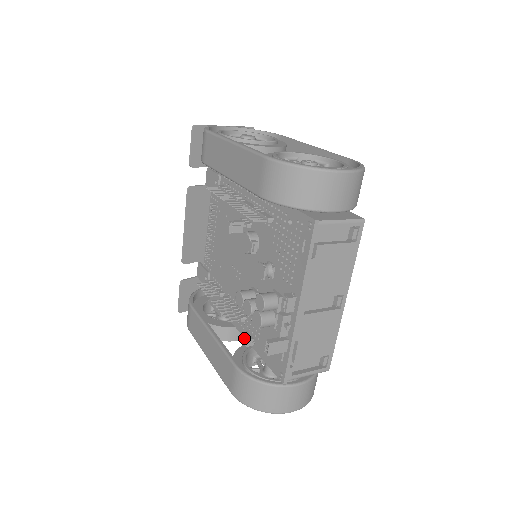
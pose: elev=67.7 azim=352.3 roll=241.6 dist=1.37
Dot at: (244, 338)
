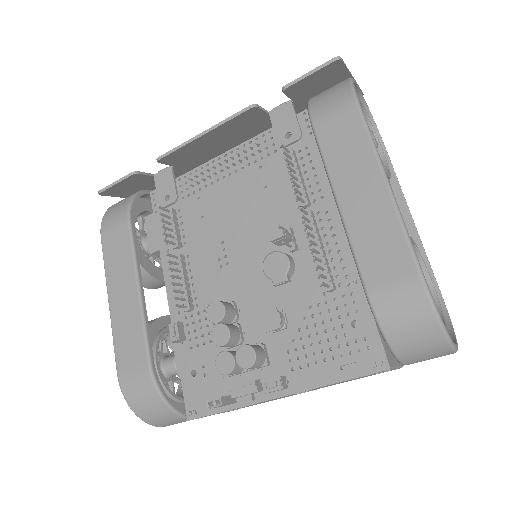
Dot at: (177, 333)
